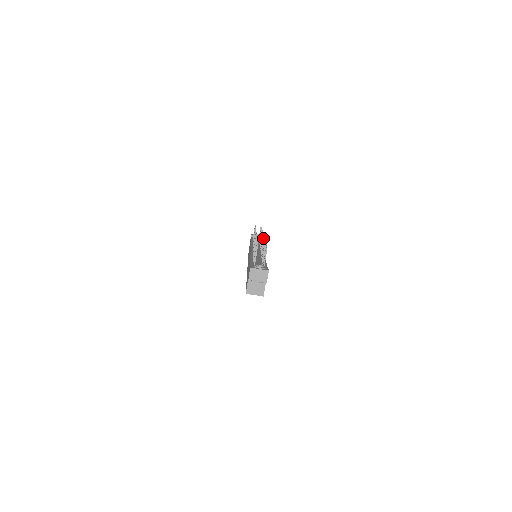
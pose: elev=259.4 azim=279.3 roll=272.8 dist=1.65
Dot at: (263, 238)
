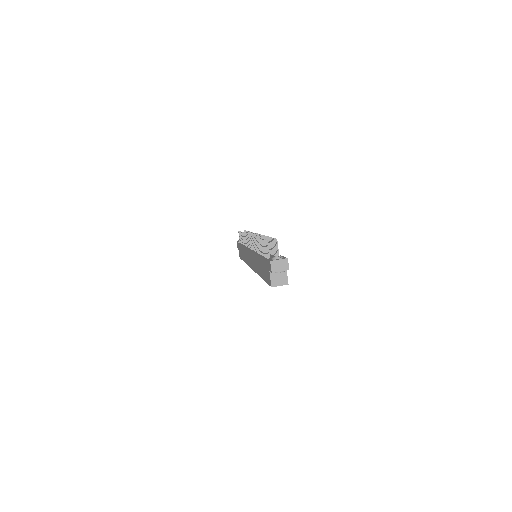
Dot at: (260, 236)
